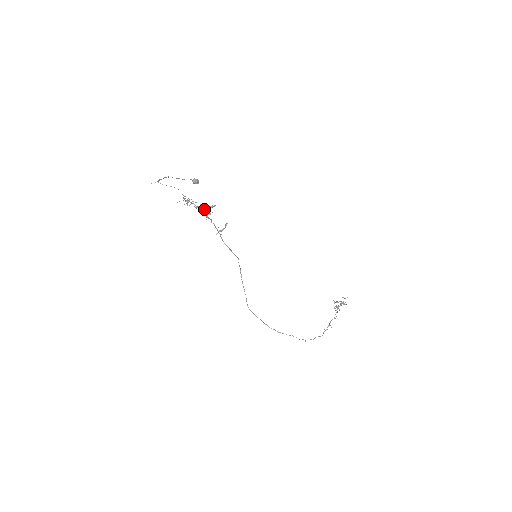
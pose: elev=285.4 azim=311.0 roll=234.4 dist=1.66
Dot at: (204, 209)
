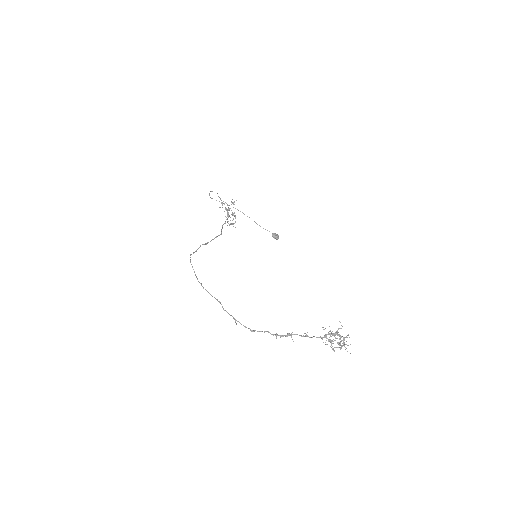
Dot at: (228, 208)
